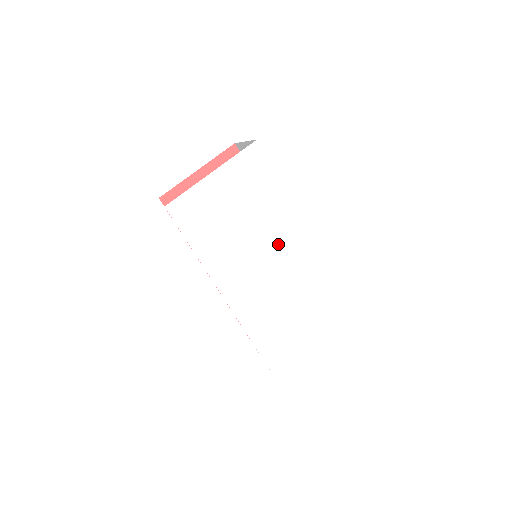
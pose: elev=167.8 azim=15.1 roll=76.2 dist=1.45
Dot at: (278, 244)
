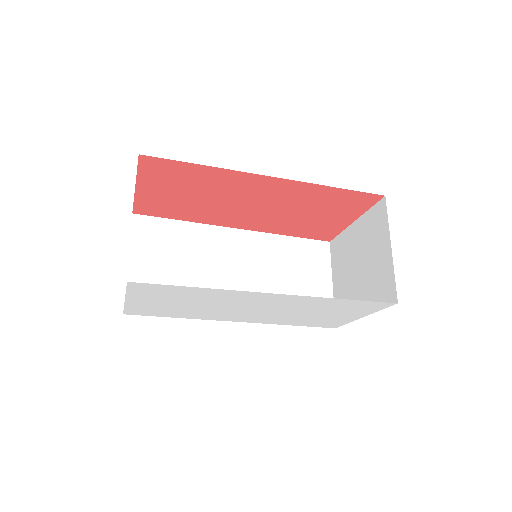
Dot at: (249, 303)
